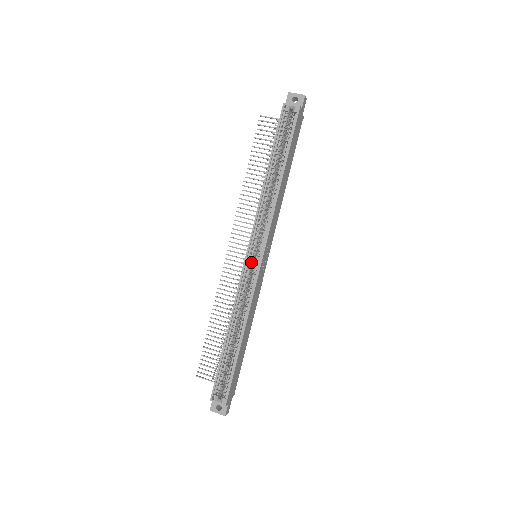
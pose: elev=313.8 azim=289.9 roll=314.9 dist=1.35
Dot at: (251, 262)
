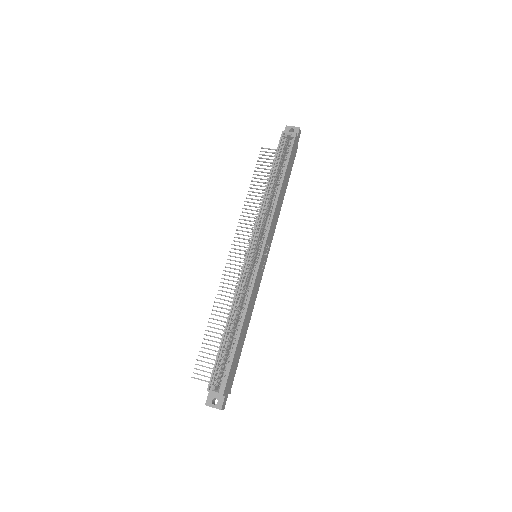
Dot at: (252, 257)
